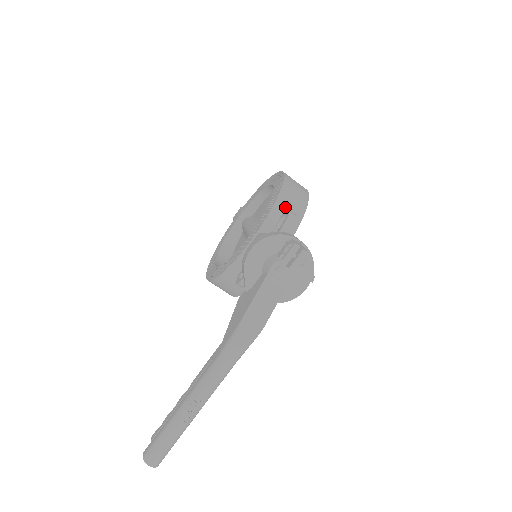
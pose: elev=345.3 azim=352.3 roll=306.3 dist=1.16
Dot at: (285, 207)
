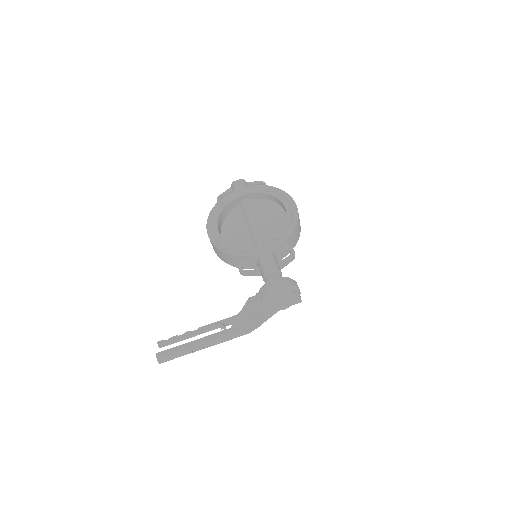
Dot at: (291, 241)
